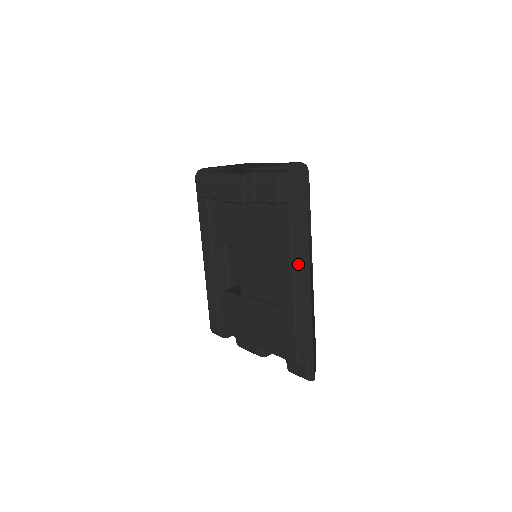
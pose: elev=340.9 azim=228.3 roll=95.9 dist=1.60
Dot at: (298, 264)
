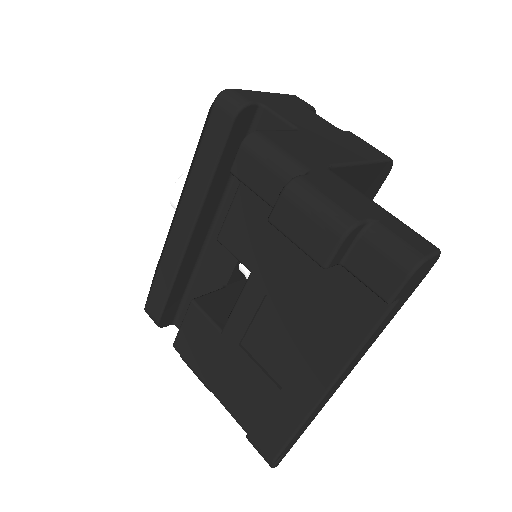
Dot at: (349, 367)
